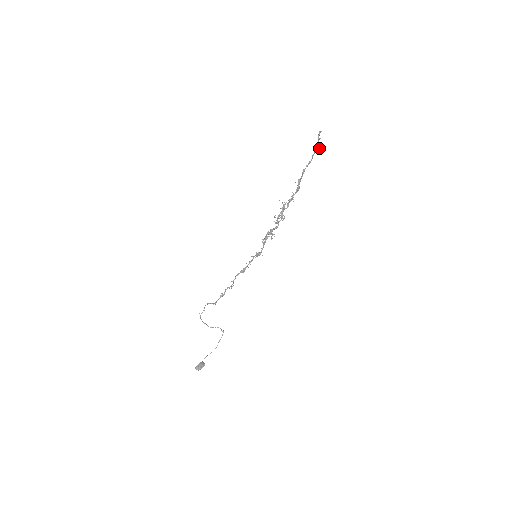
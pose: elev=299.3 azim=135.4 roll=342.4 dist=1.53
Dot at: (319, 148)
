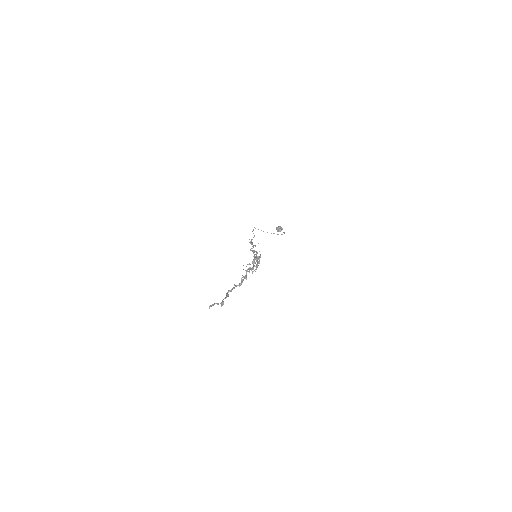
Dot at: (221, 305)
